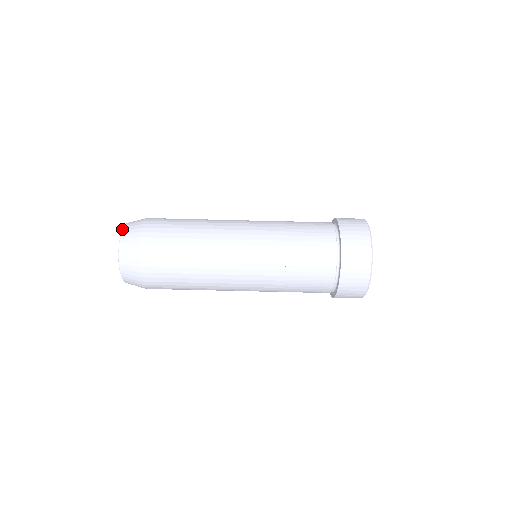
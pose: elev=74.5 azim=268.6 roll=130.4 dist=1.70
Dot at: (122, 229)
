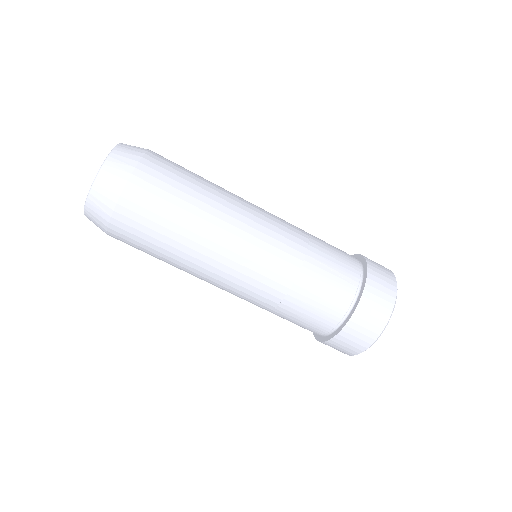
Dot at: (98, 171)
